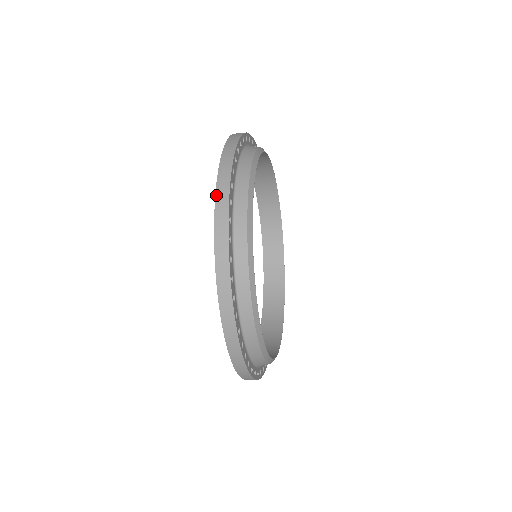
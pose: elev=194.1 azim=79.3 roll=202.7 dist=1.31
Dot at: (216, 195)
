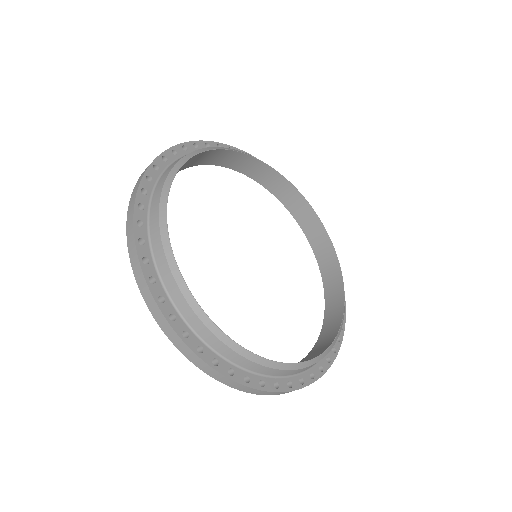
Dot at: (133, 191)
